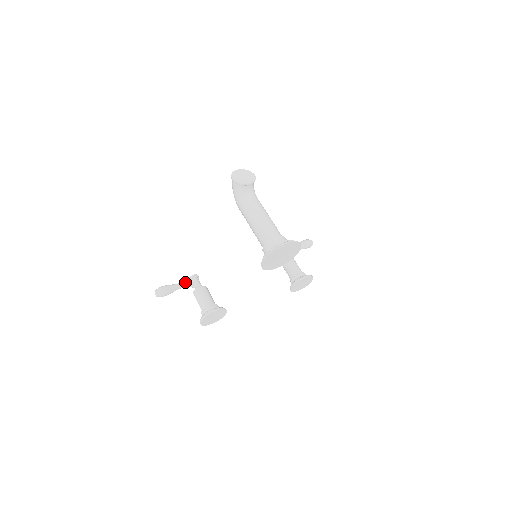
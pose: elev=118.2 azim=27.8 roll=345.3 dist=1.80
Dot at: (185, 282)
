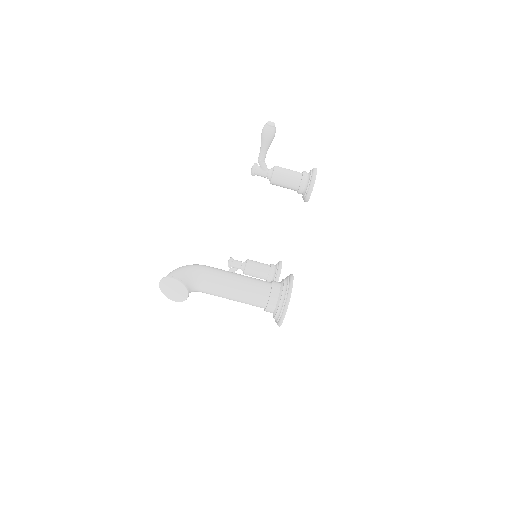
Dot at: occluded
